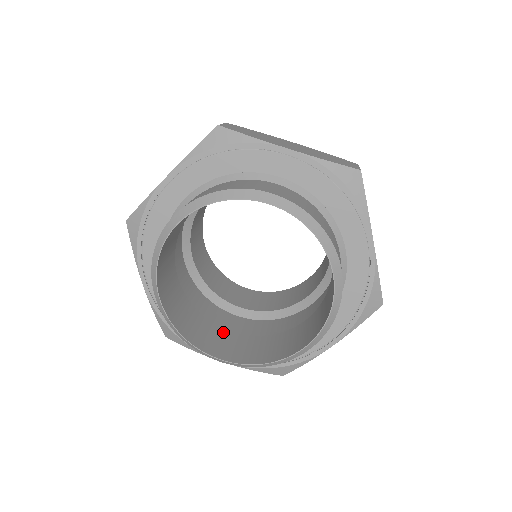
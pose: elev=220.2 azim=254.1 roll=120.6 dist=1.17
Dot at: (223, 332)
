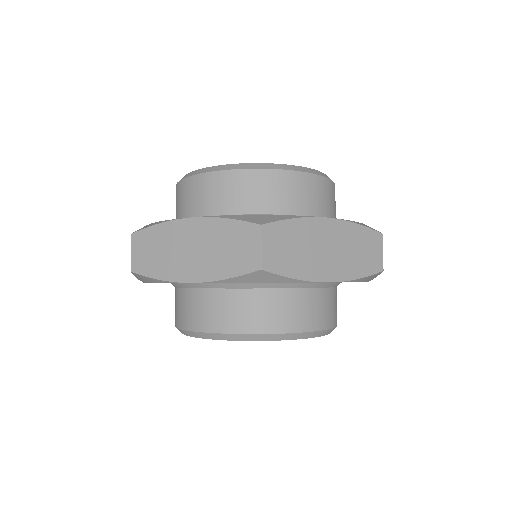
Dot at: occluded
